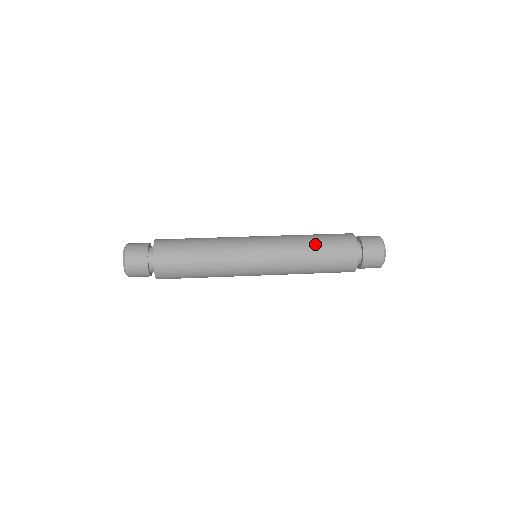
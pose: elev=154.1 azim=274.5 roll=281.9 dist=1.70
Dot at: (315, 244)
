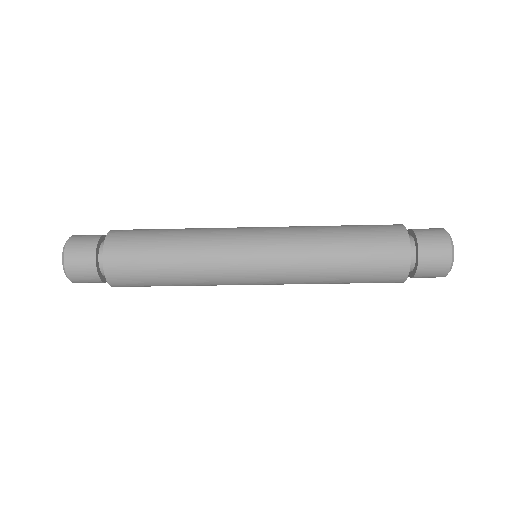
Dot at: occluded
